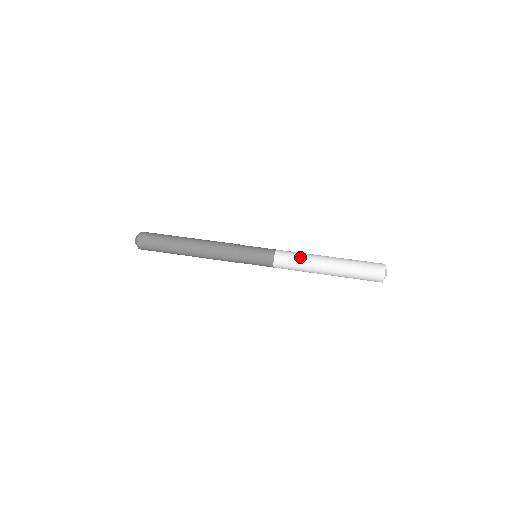
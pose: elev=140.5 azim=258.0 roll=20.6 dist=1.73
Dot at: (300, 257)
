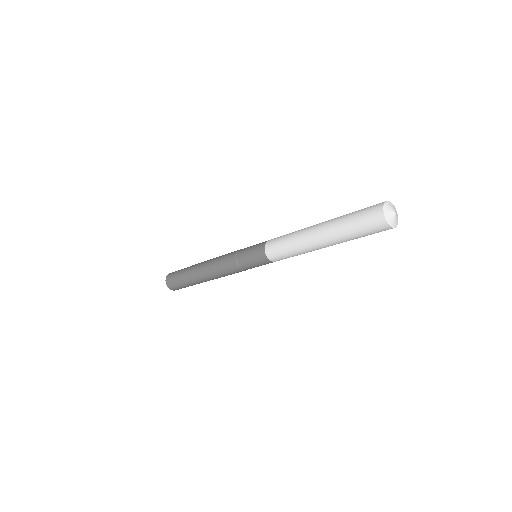
Dot at: (292, 232)
